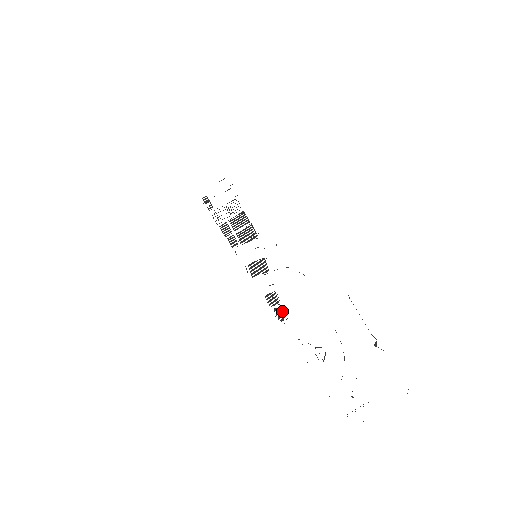
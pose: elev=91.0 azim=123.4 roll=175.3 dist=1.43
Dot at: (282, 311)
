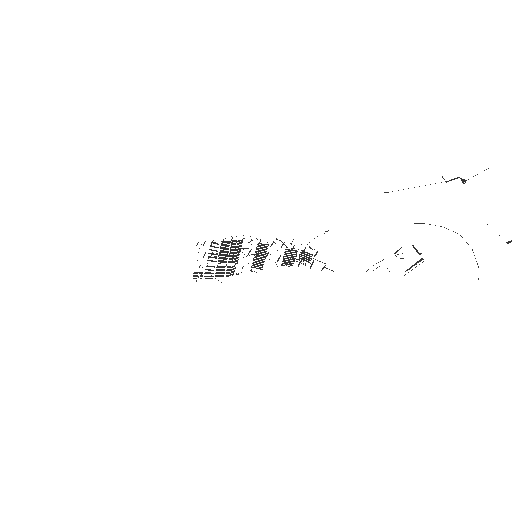
Dot at: (304, 252)
